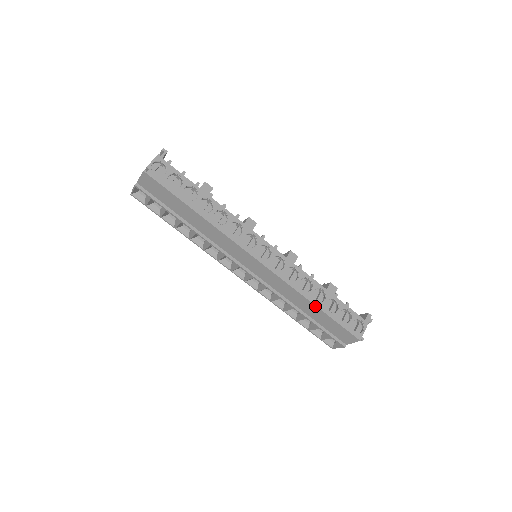
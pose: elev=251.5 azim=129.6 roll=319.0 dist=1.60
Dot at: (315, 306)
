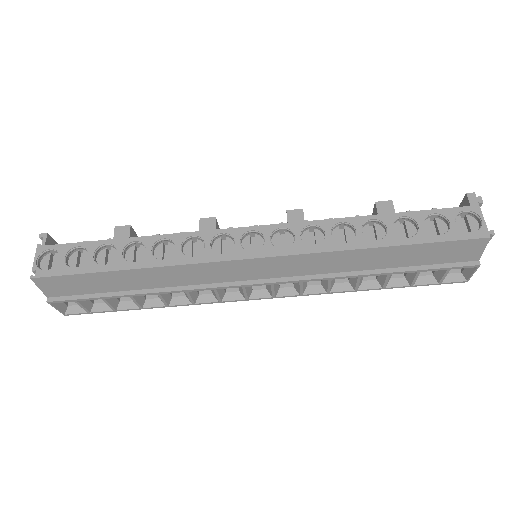
Dot at: (380, 248)
